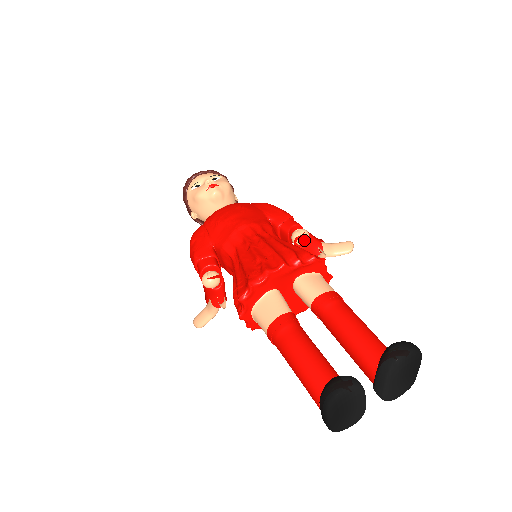
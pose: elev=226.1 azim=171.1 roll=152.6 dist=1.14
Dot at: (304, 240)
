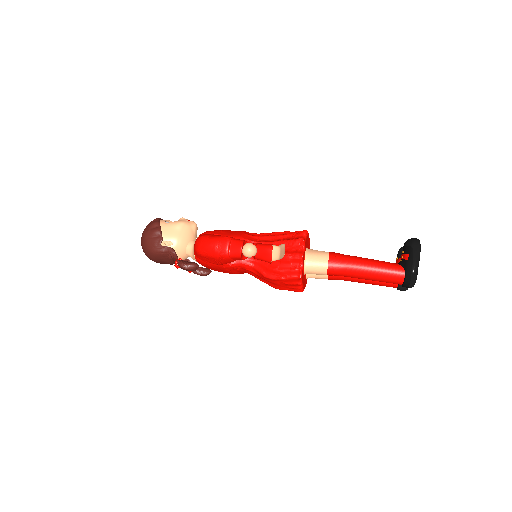
Dot at: occluded
